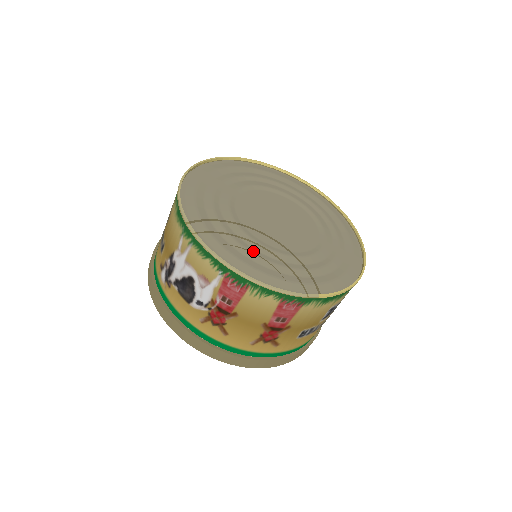
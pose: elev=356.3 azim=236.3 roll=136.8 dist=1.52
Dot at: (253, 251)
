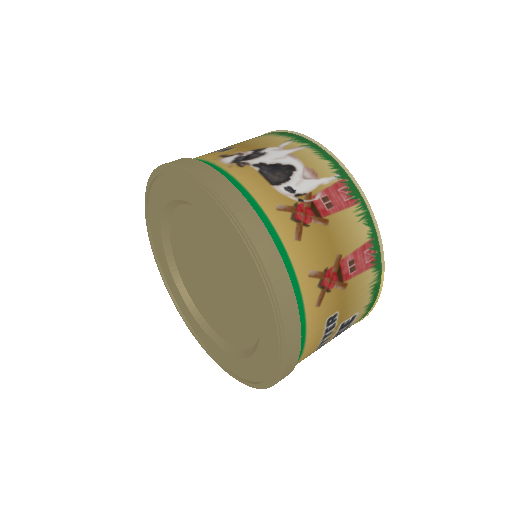
Dot at: occluded
